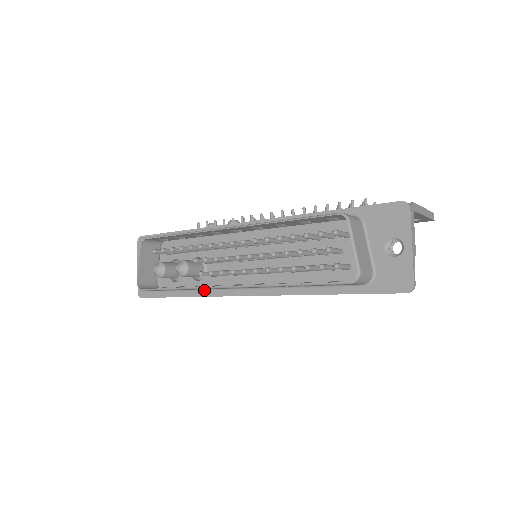
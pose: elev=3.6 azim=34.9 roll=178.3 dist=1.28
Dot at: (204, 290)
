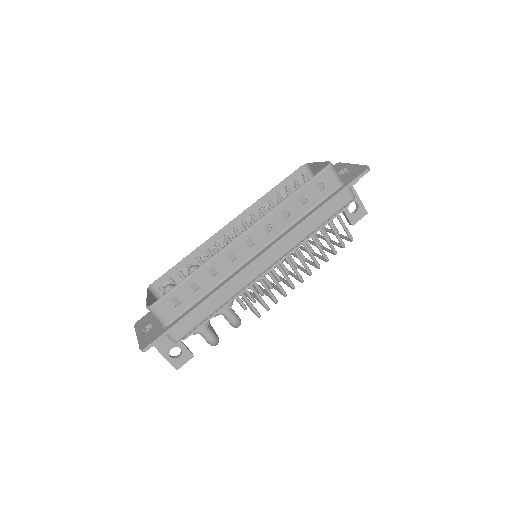
Dot at: (218, 285)
